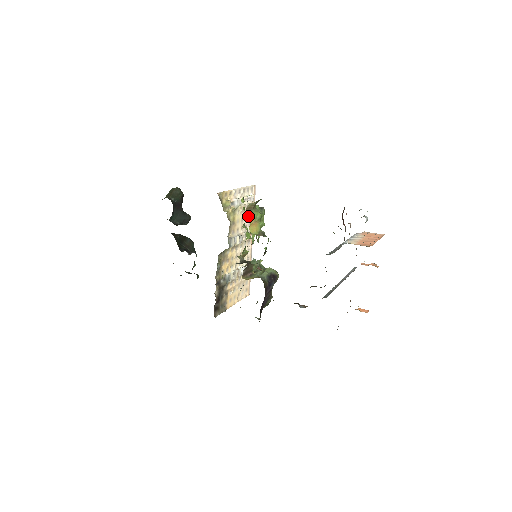
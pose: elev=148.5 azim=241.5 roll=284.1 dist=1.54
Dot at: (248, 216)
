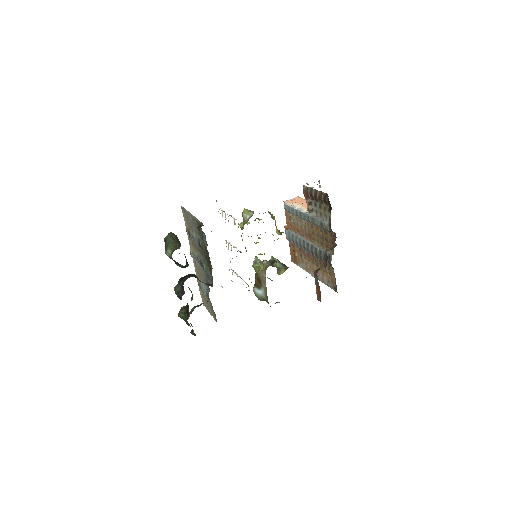
Dot at: occluded
